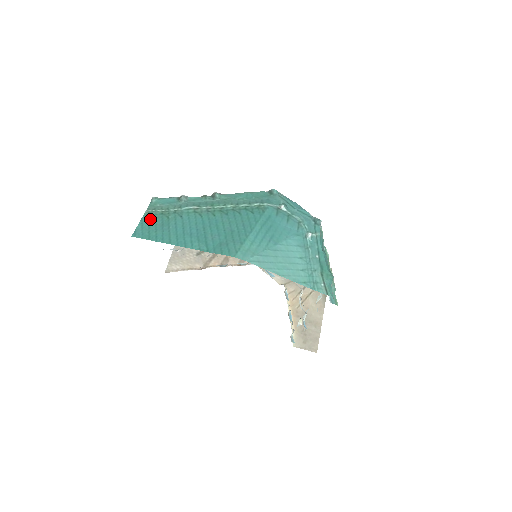
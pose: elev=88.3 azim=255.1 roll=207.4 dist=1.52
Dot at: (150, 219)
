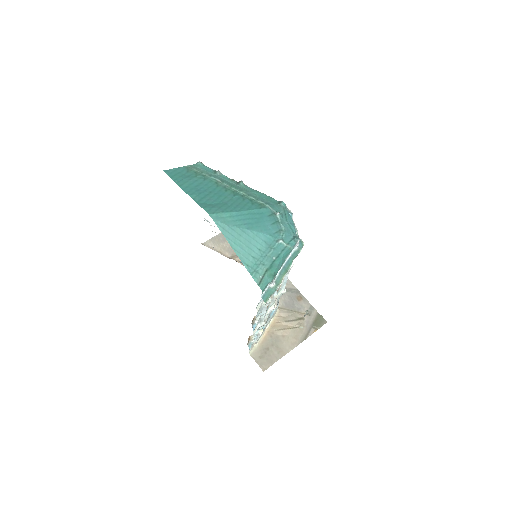
Dot at: (185, 170)
